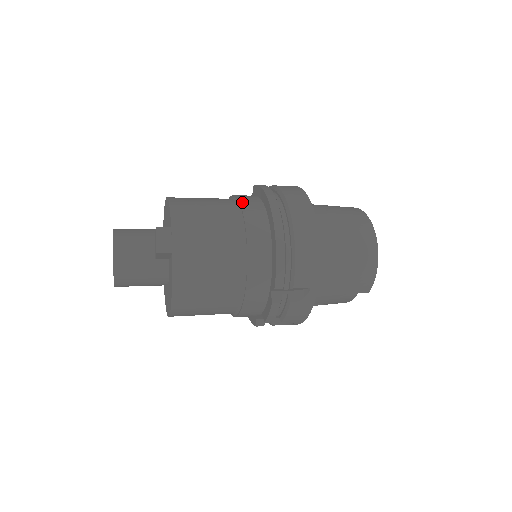
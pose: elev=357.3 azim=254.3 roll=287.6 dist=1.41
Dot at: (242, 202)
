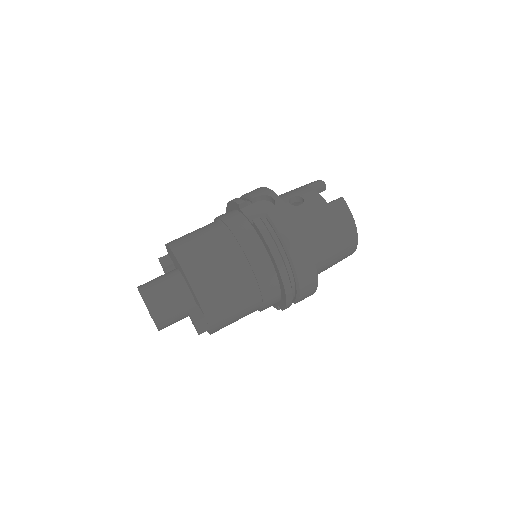
Dot at: (253, 265)
